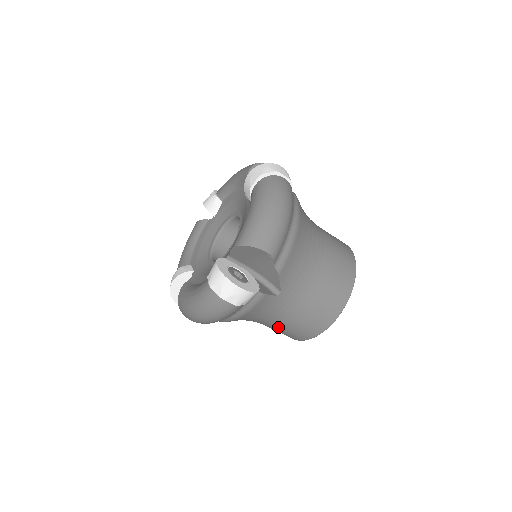
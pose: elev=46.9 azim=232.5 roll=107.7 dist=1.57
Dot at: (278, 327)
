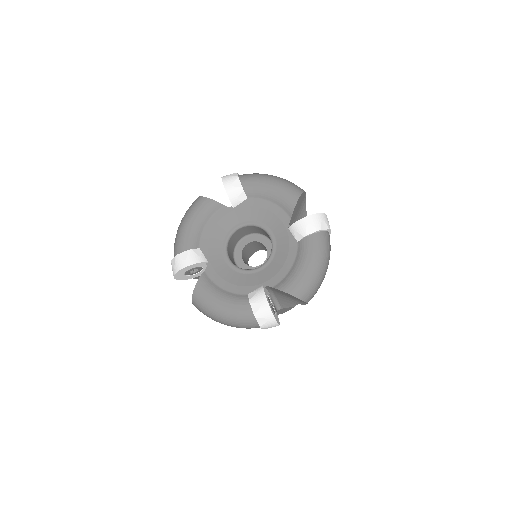
Dot at: occluded
